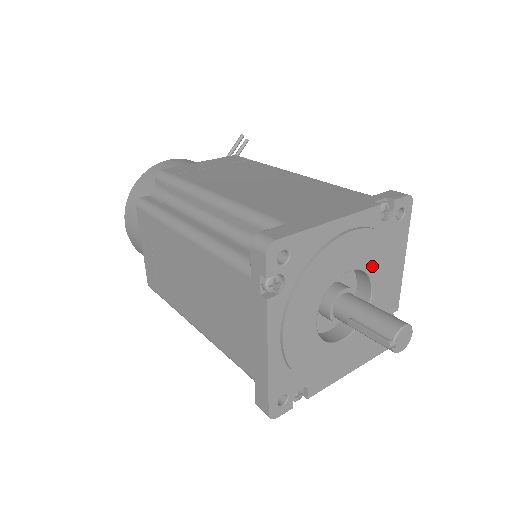
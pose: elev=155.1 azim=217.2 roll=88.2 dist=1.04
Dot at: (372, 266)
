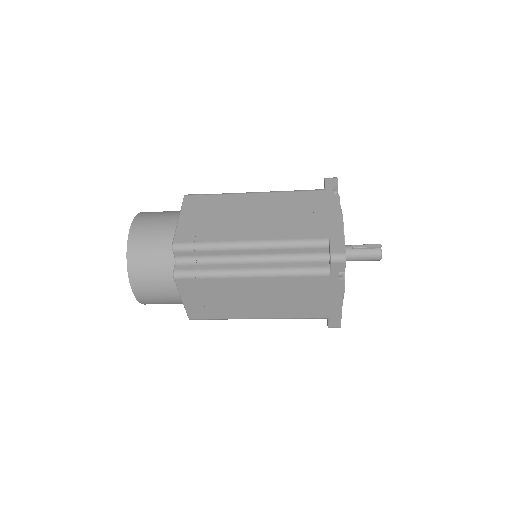
Dot at: occluded
